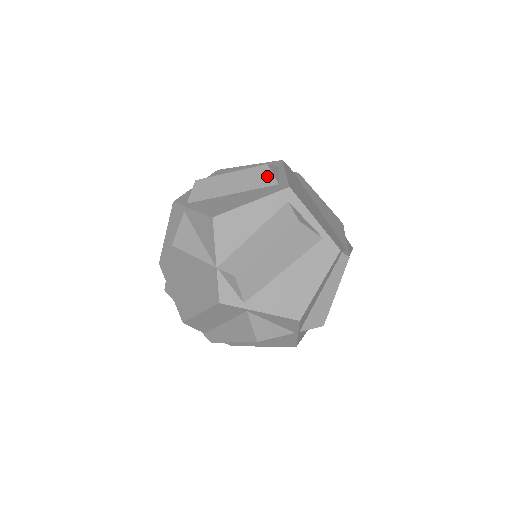
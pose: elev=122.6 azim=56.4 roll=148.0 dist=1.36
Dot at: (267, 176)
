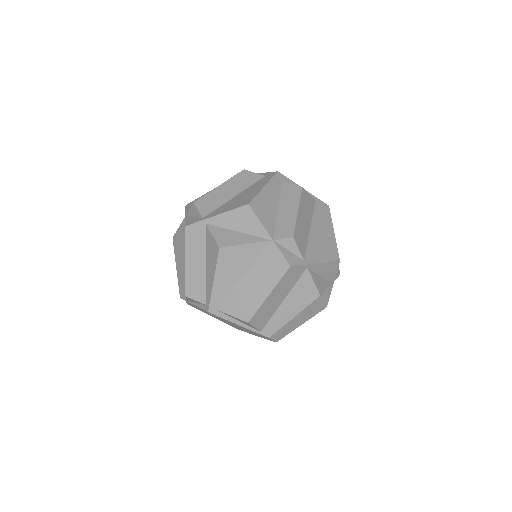
Dot at: (251, 175)
